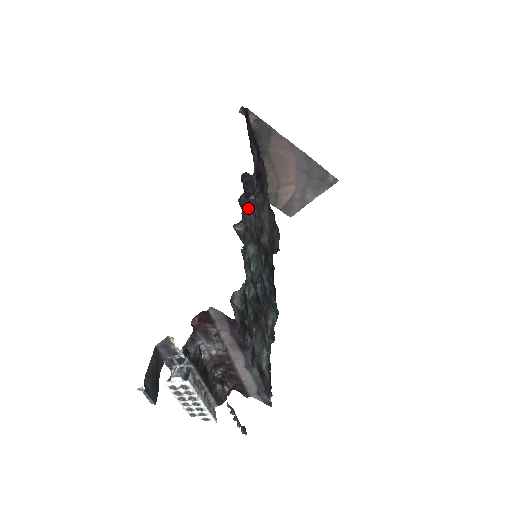
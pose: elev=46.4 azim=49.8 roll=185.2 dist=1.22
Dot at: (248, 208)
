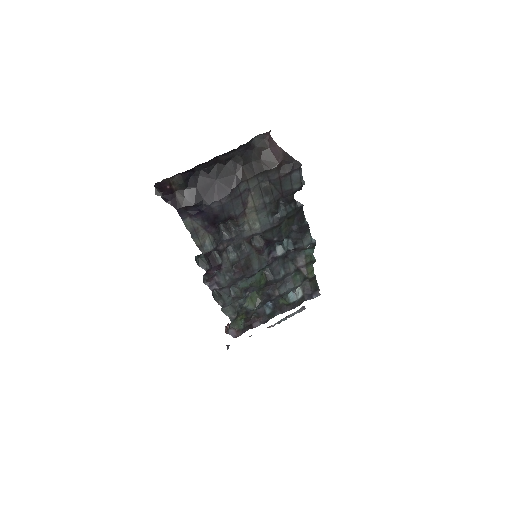
Dot at: (216, 270)
